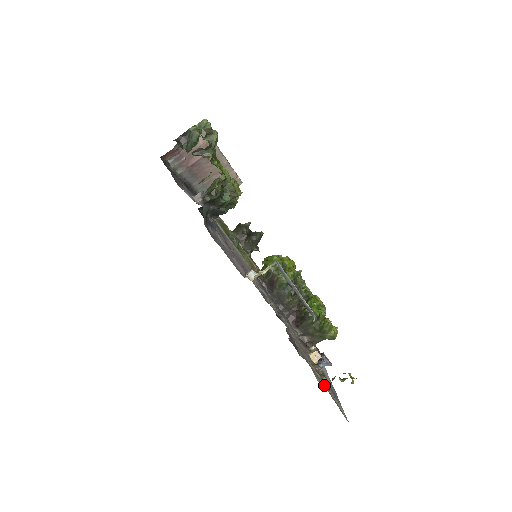
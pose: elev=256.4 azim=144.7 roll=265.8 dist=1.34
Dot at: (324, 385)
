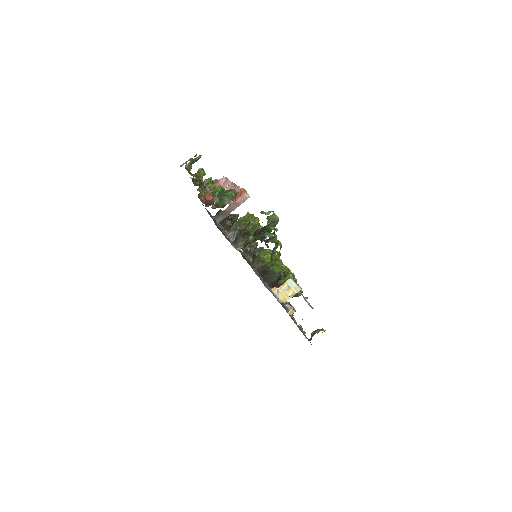
Dot at: occluded
